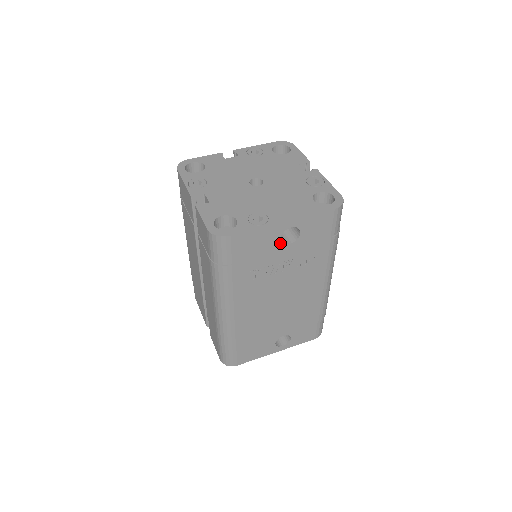
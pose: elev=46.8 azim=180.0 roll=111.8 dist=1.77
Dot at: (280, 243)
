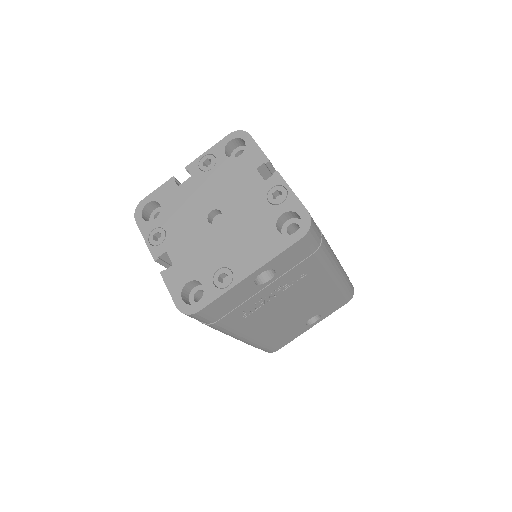
Dot at: (257, 286)
